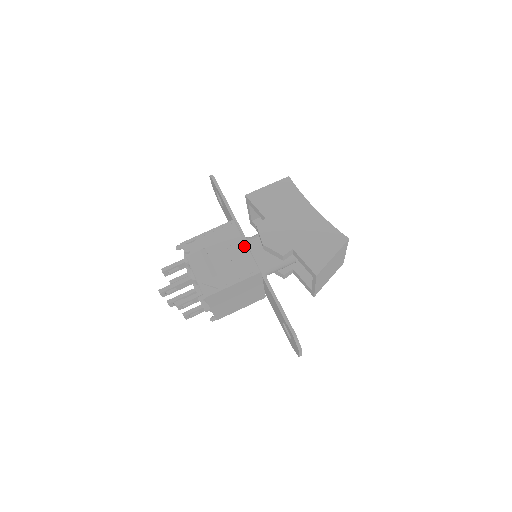
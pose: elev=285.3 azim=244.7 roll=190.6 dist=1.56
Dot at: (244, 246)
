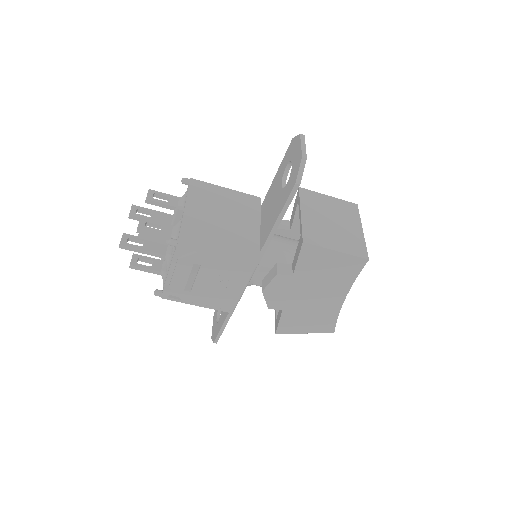
Dot at: (241, 290)
